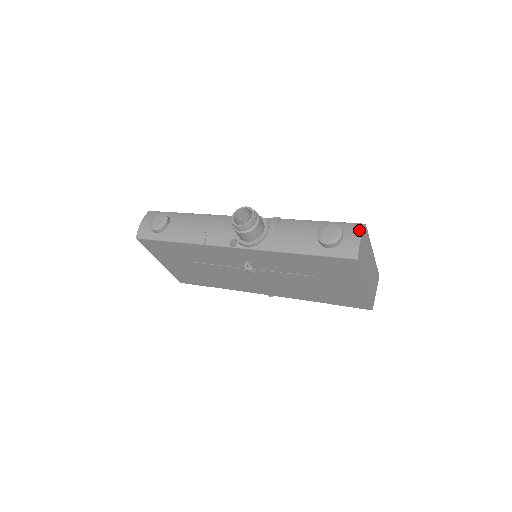
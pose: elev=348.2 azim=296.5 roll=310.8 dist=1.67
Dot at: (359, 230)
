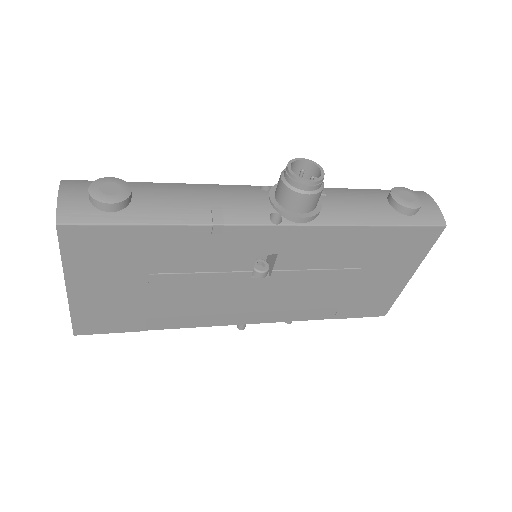
Dot at: (426, 195)
